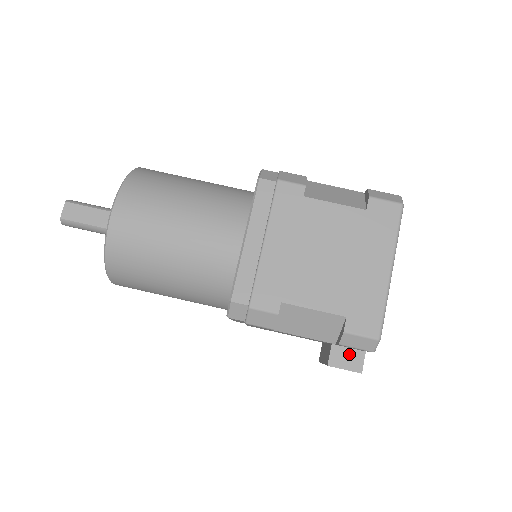
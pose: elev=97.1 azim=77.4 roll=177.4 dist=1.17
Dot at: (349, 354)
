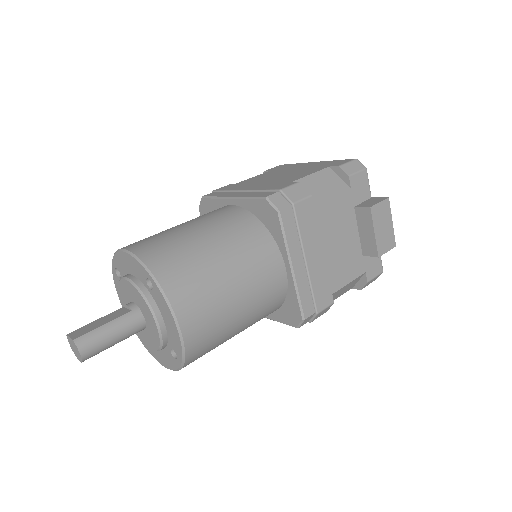
Dot at: (369, 202)
